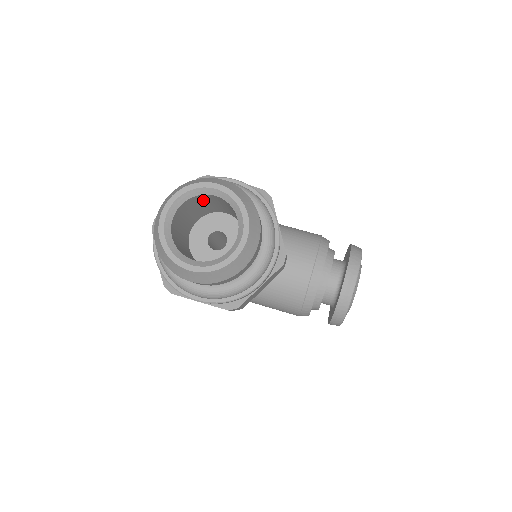
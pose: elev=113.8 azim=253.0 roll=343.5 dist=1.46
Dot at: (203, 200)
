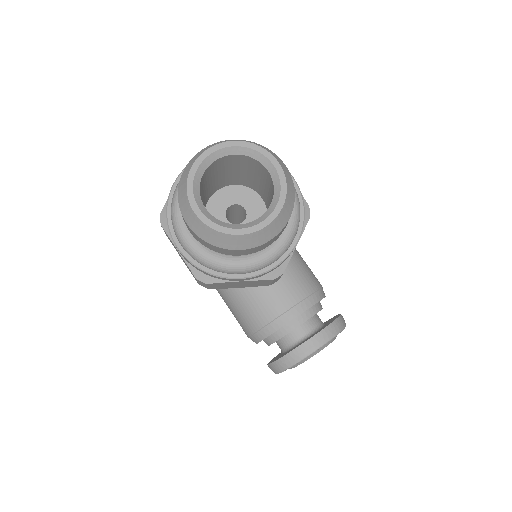
Dot at: (254, 168)
